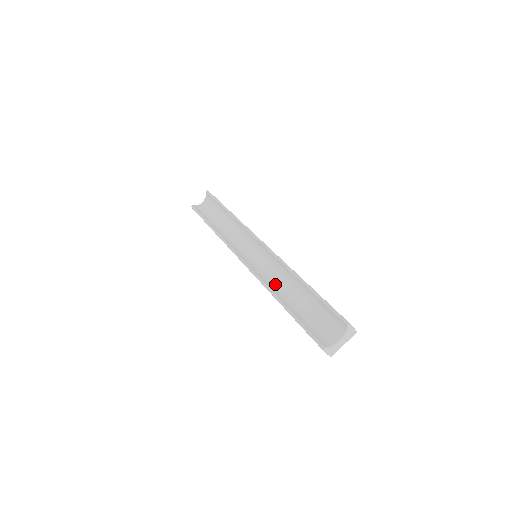
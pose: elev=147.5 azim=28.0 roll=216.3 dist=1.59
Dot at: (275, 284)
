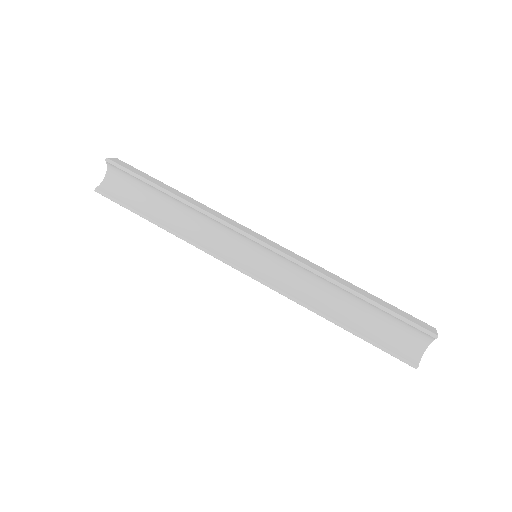
Dot at: (310, 295)
